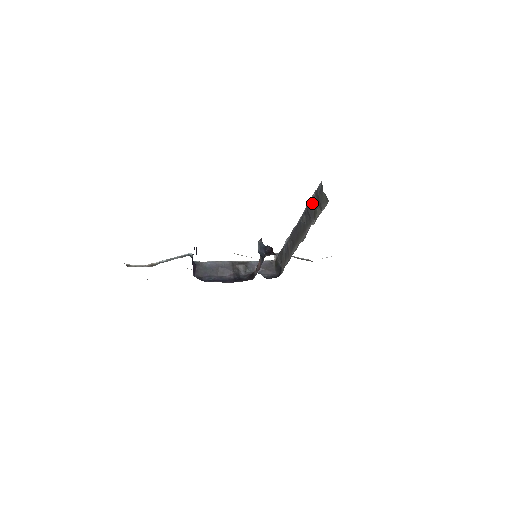
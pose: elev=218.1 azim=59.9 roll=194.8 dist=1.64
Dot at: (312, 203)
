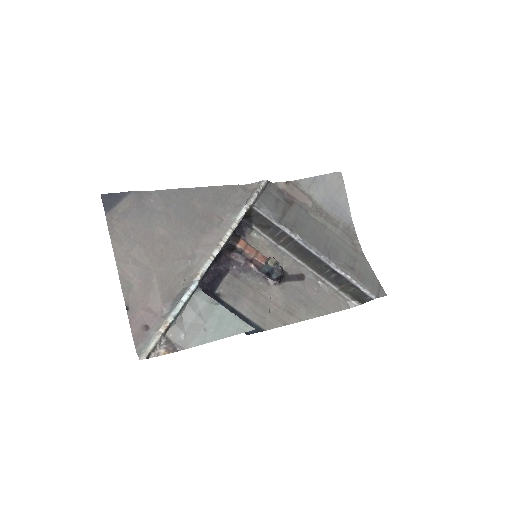
Dot at: (349, 284)
